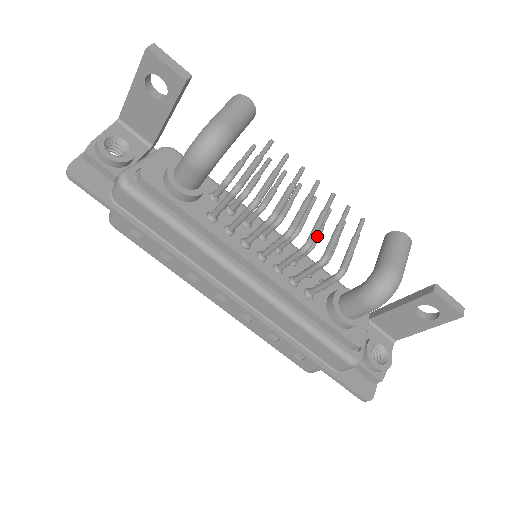
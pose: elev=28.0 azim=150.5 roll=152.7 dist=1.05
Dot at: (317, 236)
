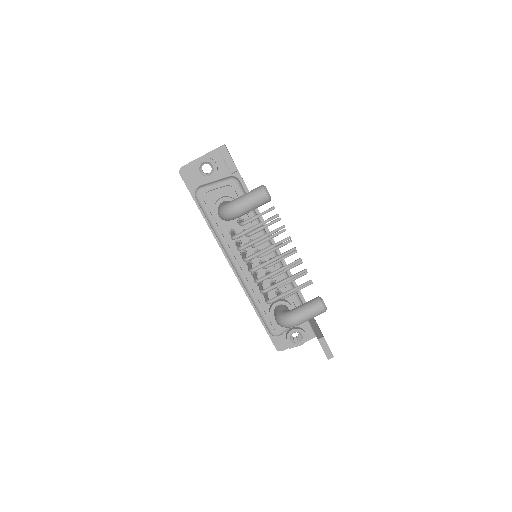
Dot at: (277, 274)
